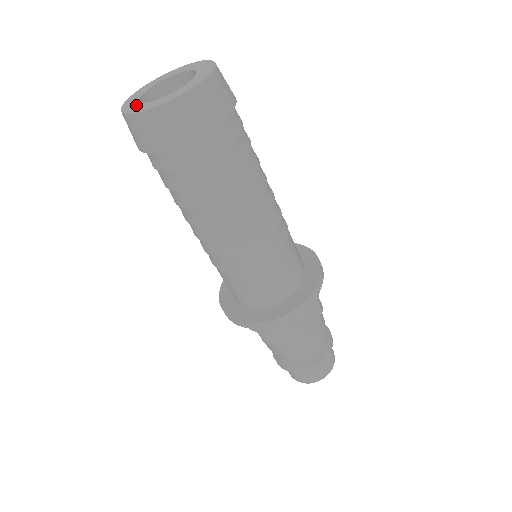
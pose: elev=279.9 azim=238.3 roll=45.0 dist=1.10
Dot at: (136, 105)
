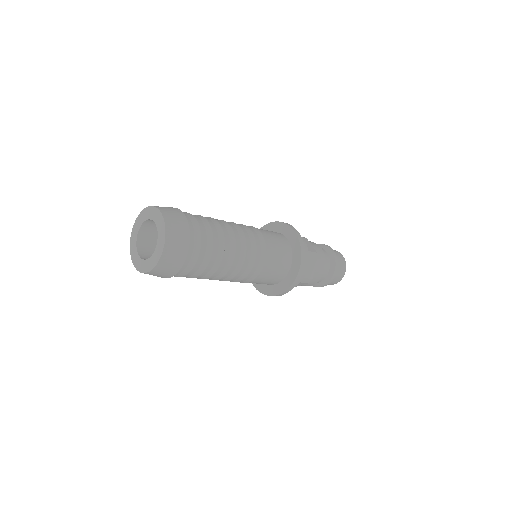
Dot at: (138, 259)
